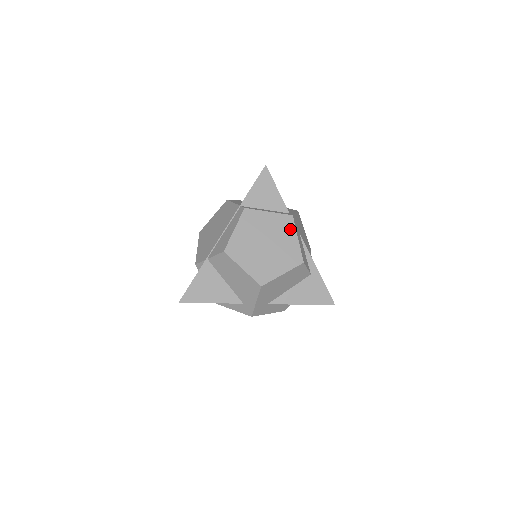
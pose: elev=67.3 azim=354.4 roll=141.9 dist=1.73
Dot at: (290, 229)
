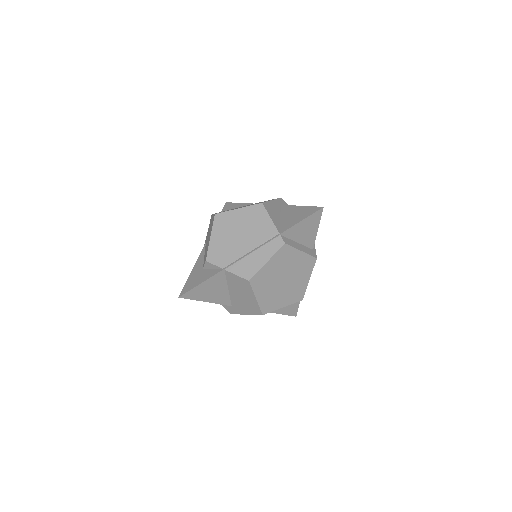
Dot at: (309, 270)
